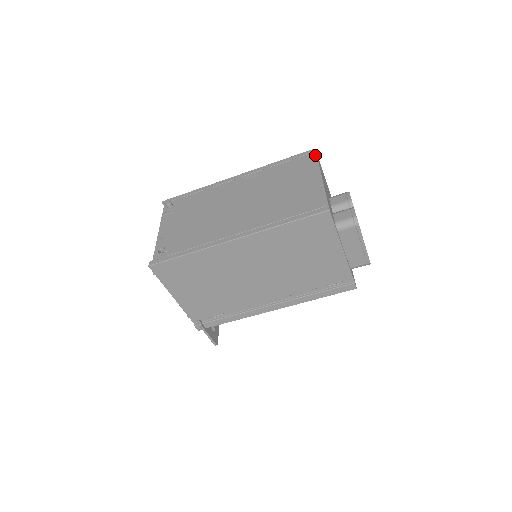
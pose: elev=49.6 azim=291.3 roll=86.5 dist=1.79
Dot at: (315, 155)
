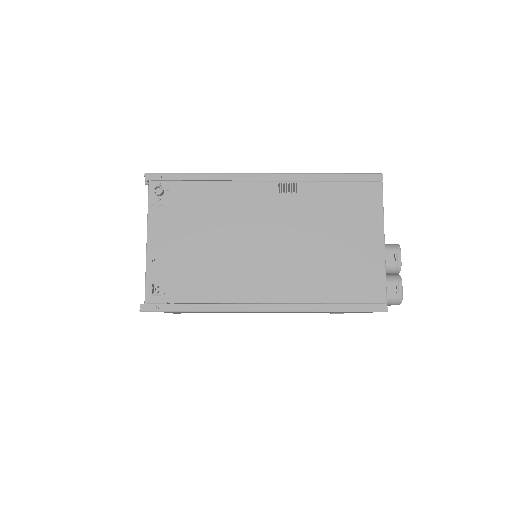
Dot at: (381, 190)
